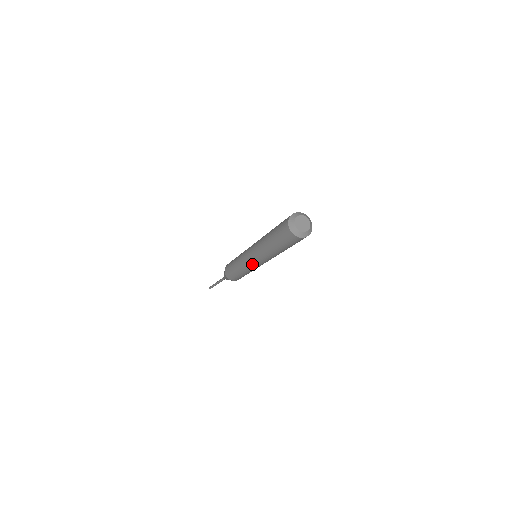
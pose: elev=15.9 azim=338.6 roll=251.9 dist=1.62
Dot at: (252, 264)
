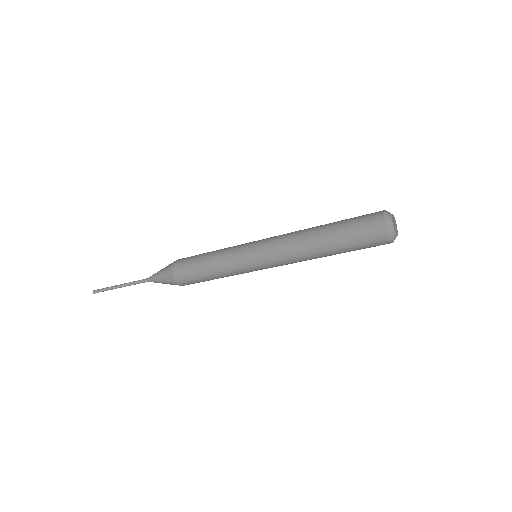
Dot at: (260, 269)
